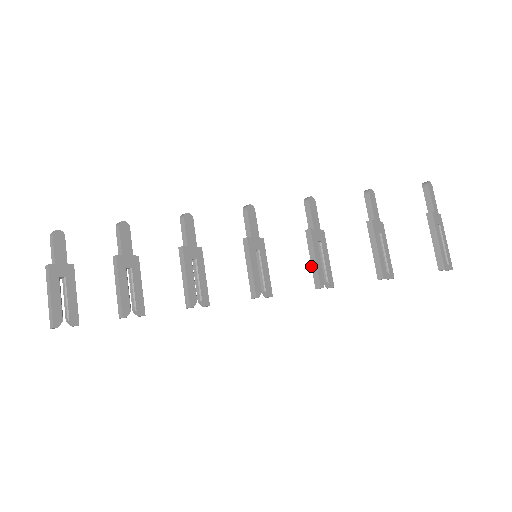
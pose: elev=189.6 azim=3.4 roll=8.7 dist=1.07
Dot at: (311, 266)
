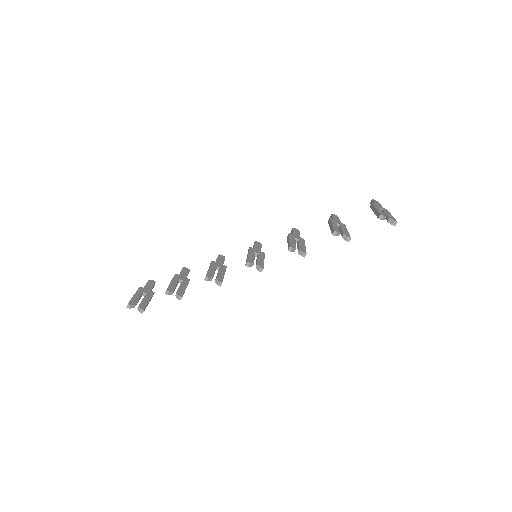
Dot at: occluded
